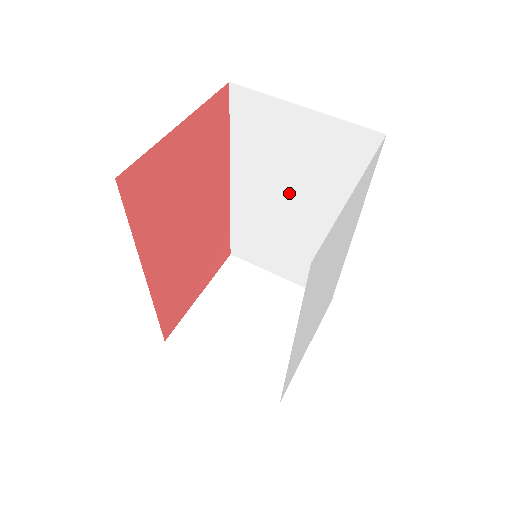
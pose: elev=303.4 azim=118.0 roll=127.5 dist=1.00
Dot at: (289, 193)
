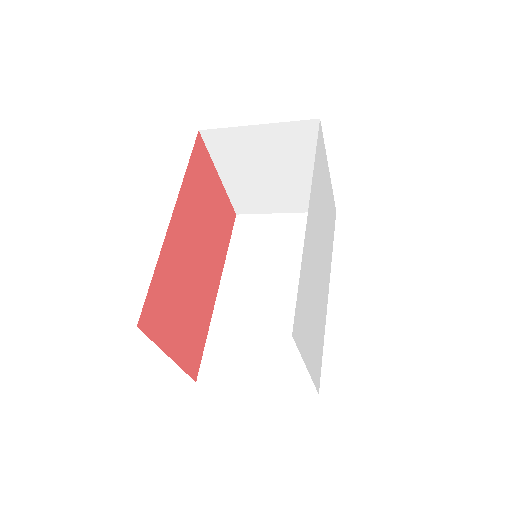
Dot at: (272, 276)
